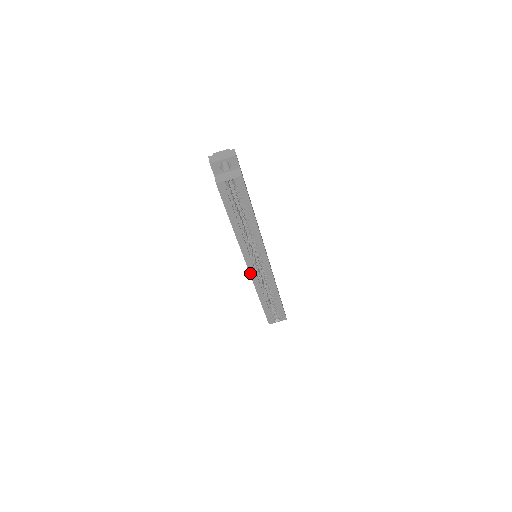
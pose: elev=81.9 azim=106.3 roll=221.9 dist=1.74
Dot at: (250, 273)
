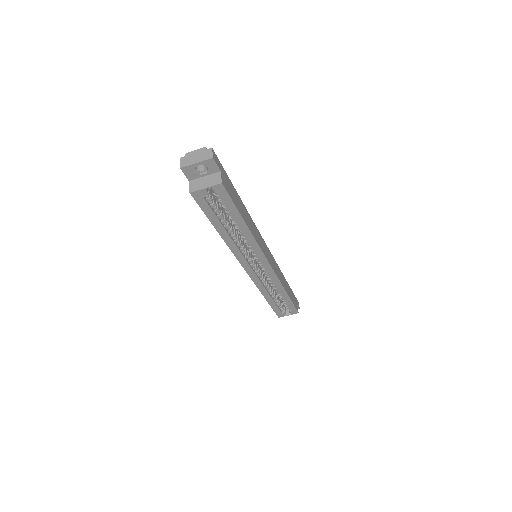
Dot at: (249, 275)
